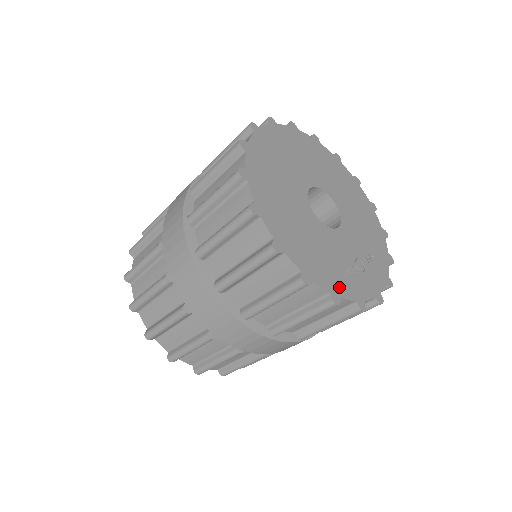
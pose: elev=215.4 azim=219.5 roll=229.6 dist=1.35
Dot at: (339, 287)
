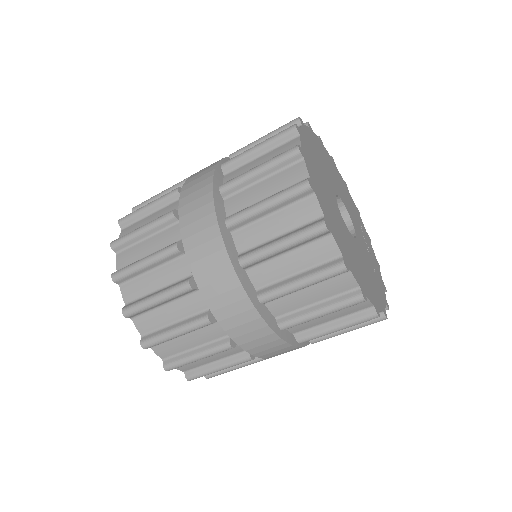
Dot at: (382, 291)
